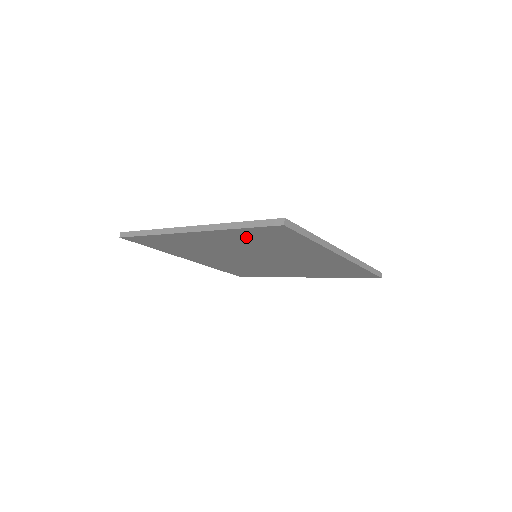
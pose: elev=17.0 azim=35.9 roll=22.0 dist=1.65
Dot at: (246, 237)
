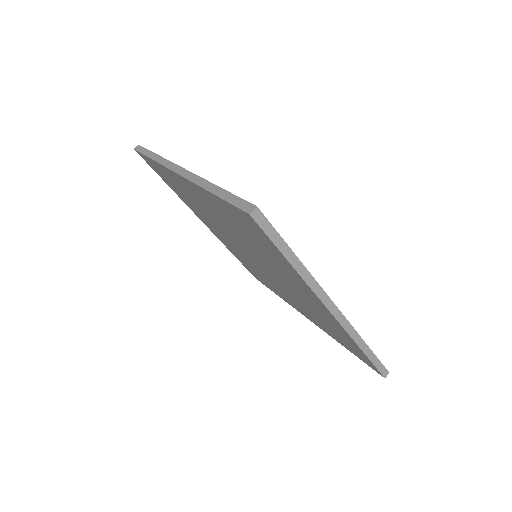
Dot at: (227, 214)
